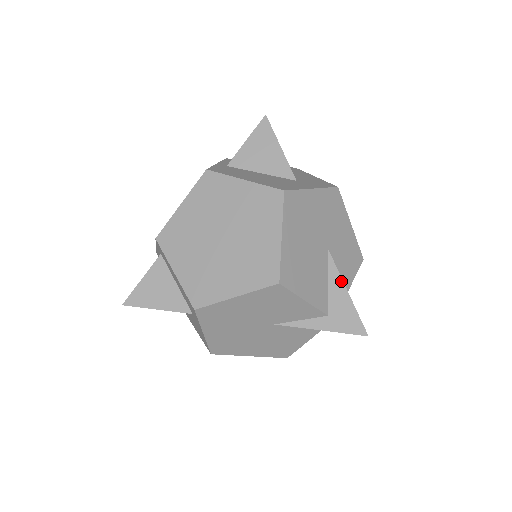
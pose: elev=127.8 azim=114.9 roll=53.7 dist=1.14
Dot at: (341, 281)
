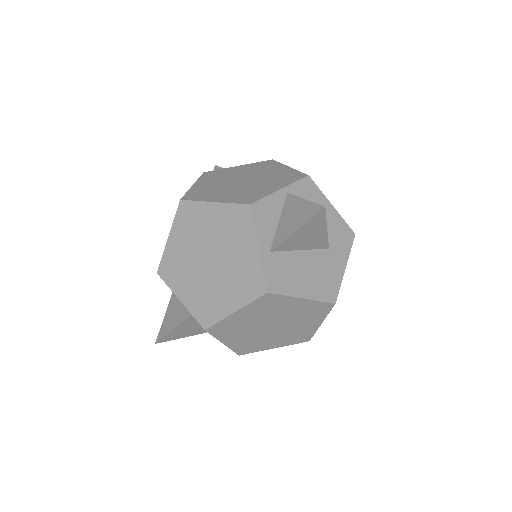
Dot at: occluded
